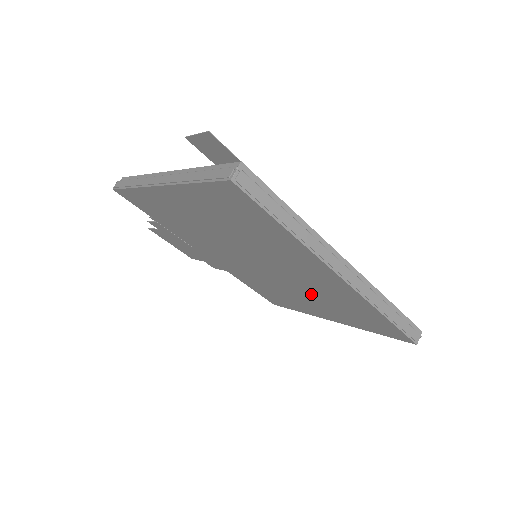
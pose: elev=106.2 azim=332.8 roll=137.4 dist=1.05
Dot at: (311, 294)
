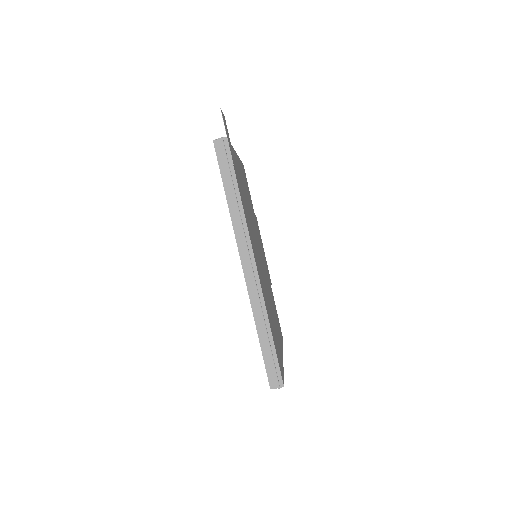
Dot at: occluded
